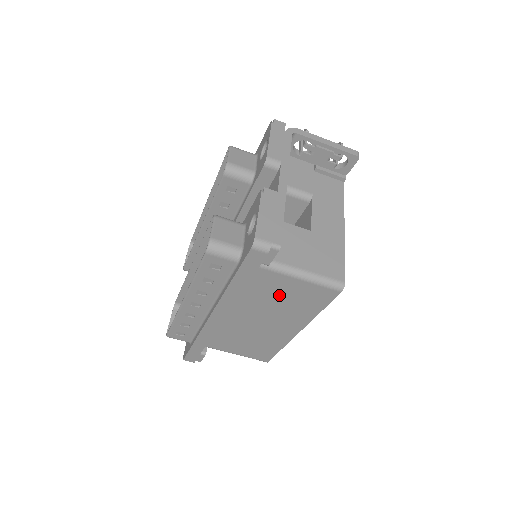
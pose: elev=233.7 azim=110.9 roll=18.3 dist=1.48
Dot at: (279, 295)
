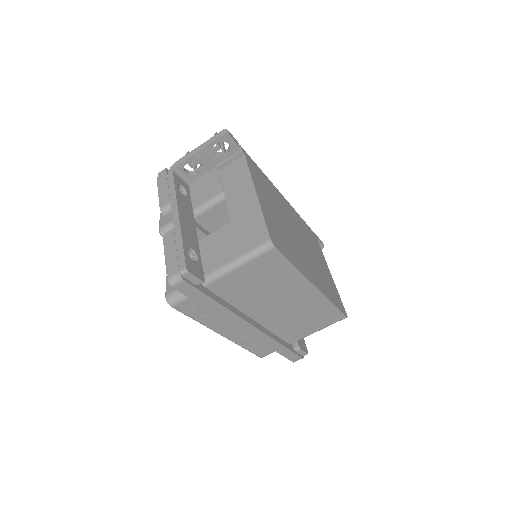
Dot at: (252, 284)
